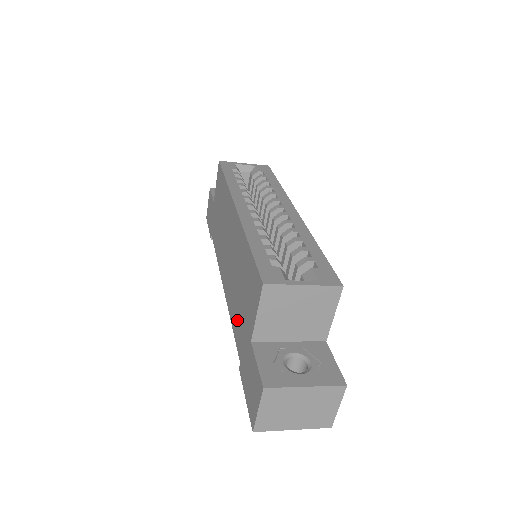
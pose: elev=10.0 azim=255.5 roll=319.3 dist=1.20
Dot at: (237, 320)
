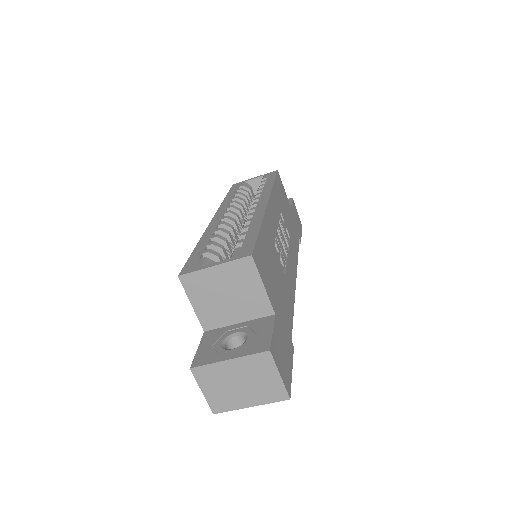
Dot at: occluded
